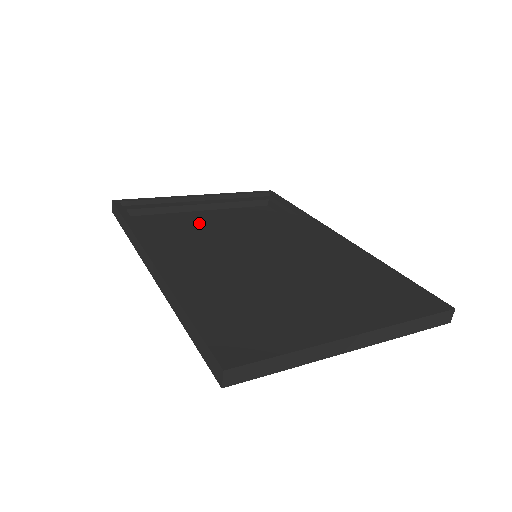
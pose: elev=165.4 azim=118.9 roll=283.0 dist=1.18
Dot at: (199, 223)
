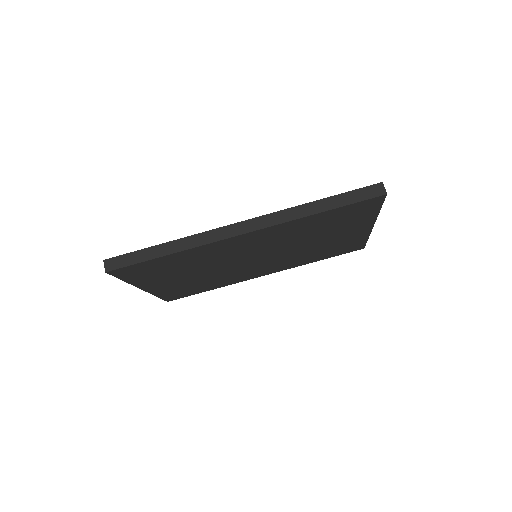
Dot at: (178, 275)
